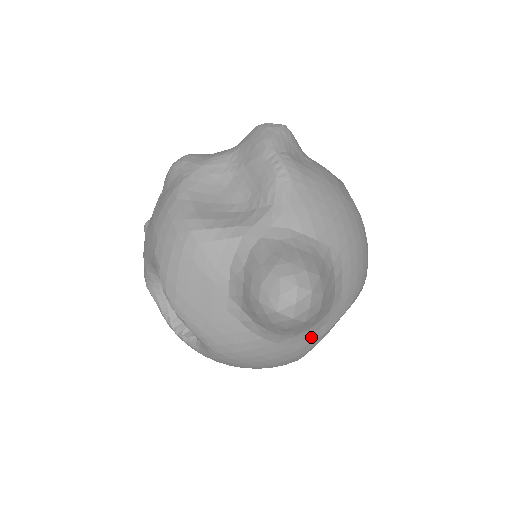
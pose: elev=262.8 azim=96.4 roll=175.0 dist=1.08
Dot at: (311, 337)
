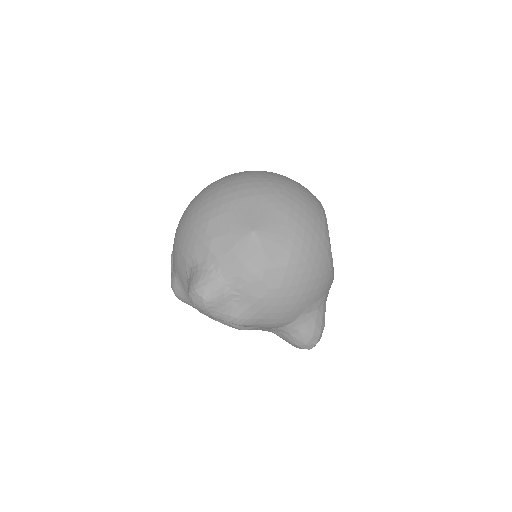
Dot at: occluded
